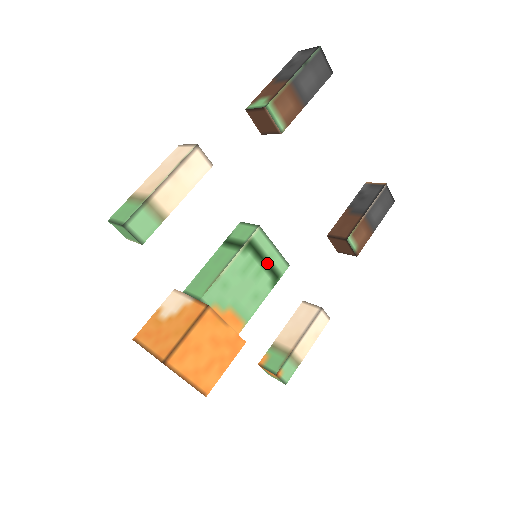
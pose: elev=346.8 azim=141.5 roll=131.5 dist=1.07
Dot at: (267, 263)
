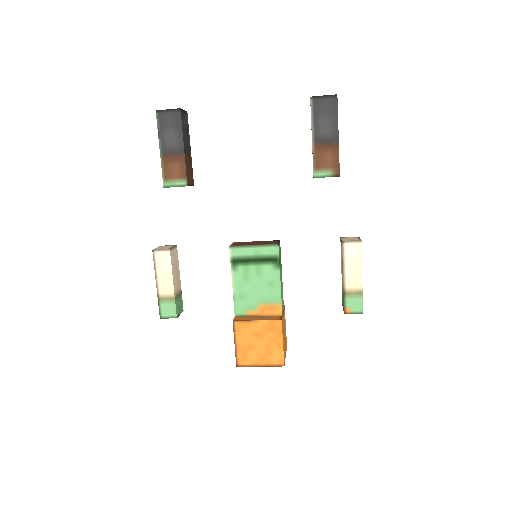
Dot at: (258, 259)
